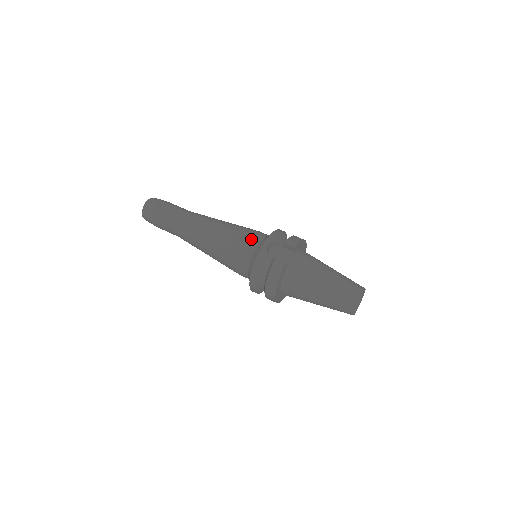
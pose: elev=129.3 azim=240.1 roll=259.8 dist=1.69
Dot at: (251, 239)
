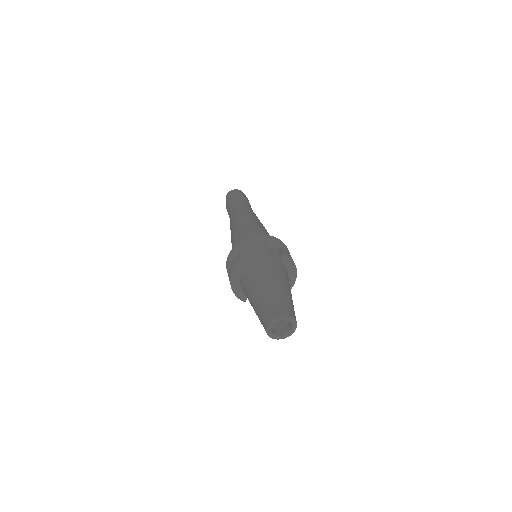
Dot at: occluded
